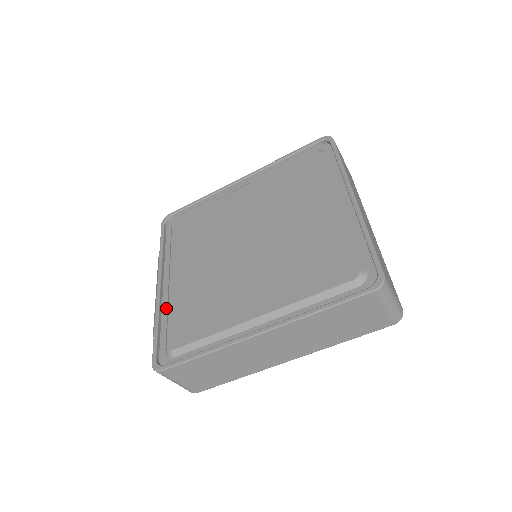
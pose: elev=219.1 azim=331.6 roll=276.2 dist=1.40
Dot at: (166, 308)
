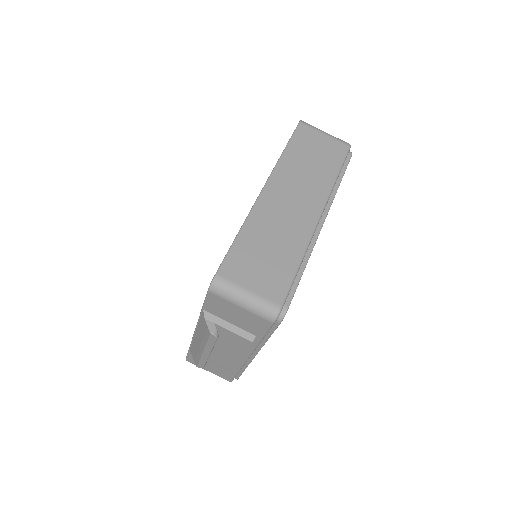
Dot at: occluded
